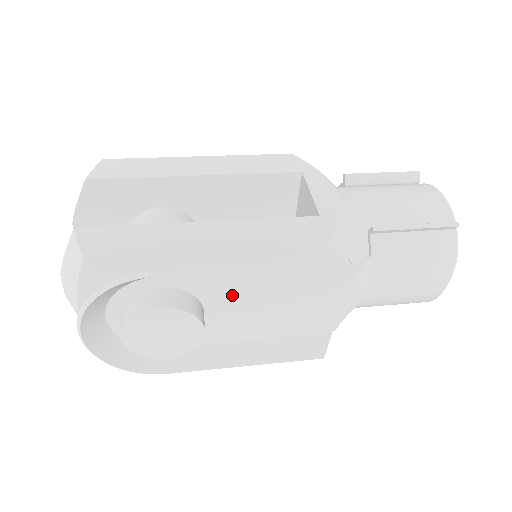
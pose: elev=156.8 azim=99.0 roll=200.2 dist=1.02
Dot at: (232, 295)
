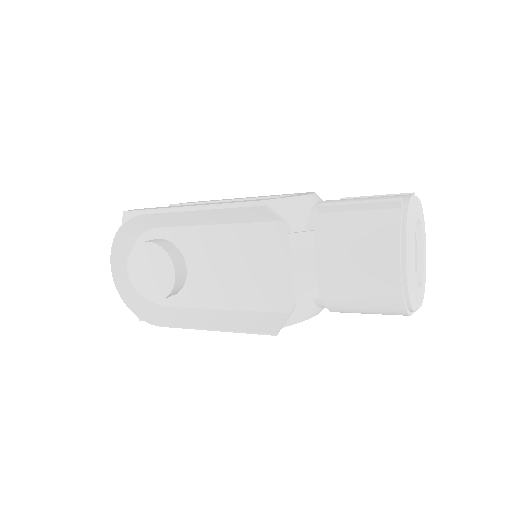
Dot at: (203, 251)
